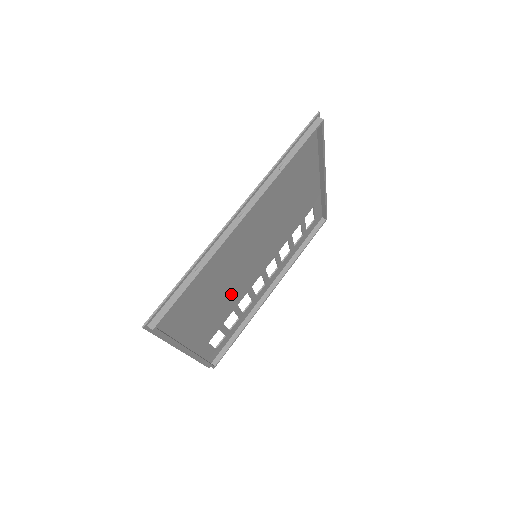
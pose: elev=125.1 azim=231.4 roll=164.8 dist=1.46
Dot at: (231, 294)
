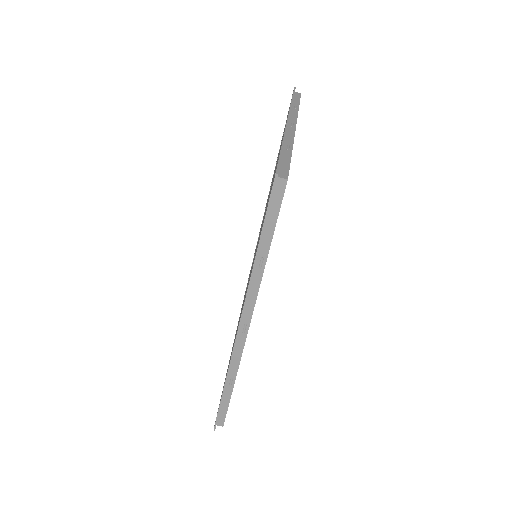
Dot at: occluded
